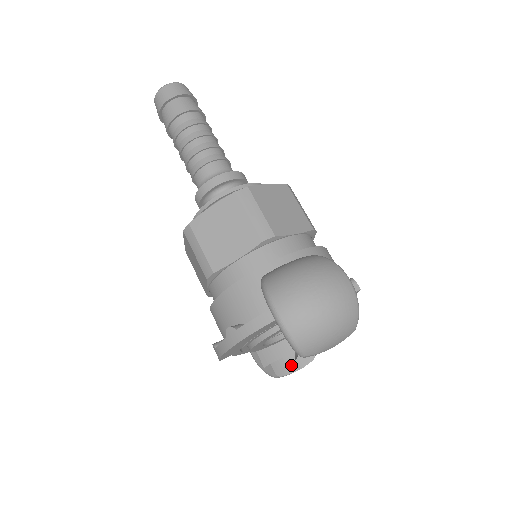
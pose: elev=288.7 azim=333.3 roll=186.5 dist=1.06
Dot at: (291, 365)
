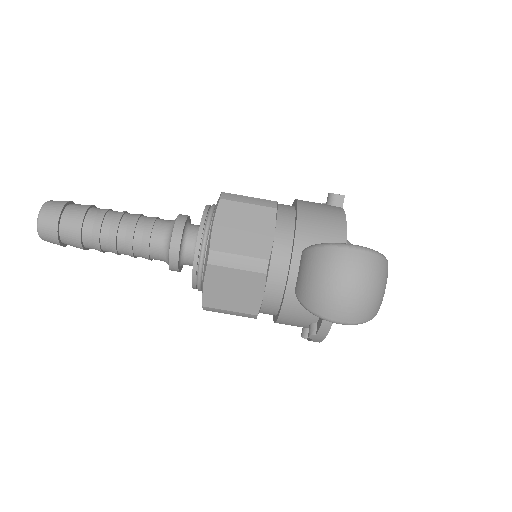
Dot at: occluded
